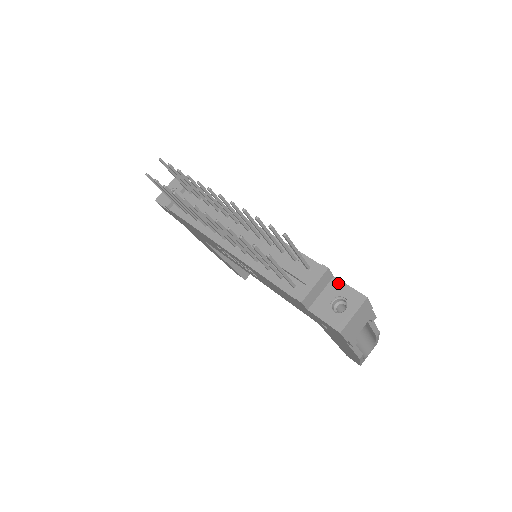
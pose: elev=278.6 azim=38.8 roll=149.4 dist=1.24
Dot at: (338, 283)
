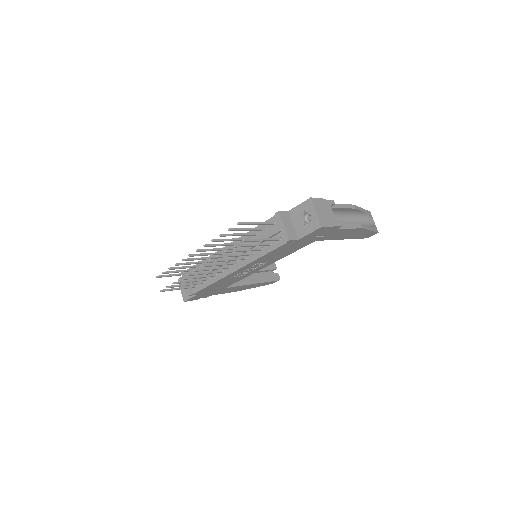
Dot at: (293, 211)
